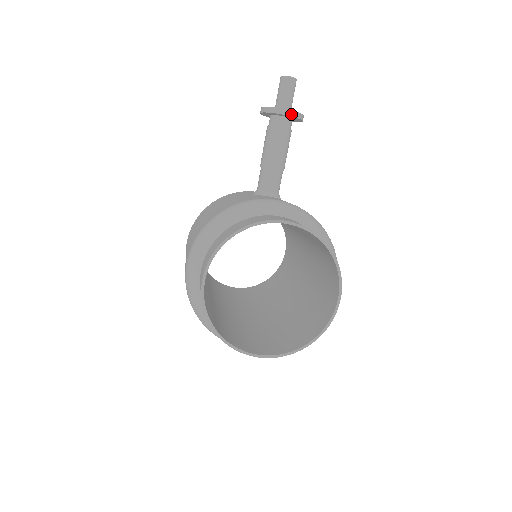
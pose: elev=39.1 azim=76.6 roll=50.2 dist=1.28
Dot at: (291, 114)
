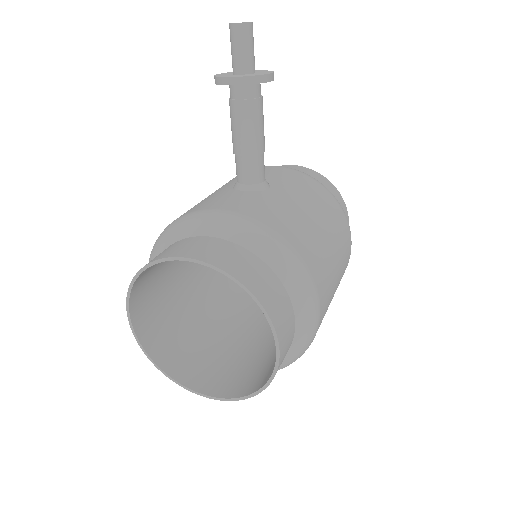
Dot at: (238, 82)
